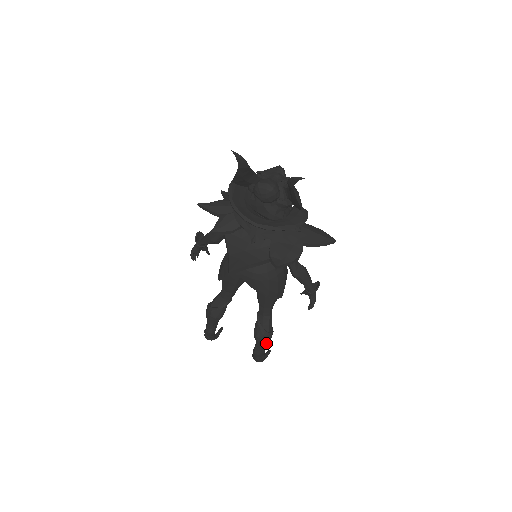
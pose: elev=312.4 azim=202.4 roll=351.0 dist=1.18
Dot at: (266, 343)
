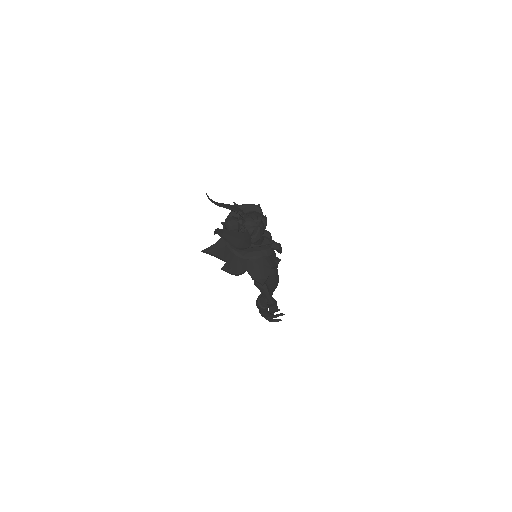
Dot at: (261, 311)
